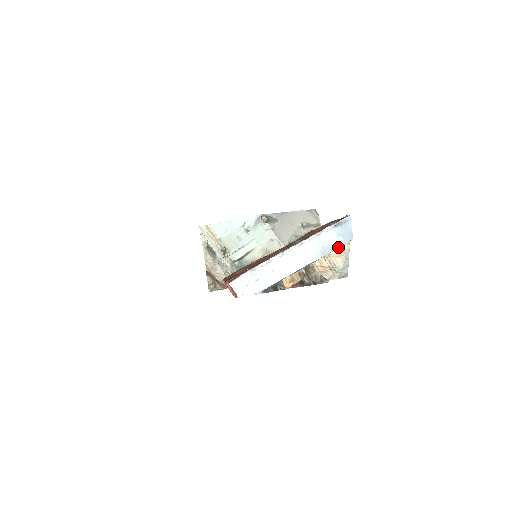
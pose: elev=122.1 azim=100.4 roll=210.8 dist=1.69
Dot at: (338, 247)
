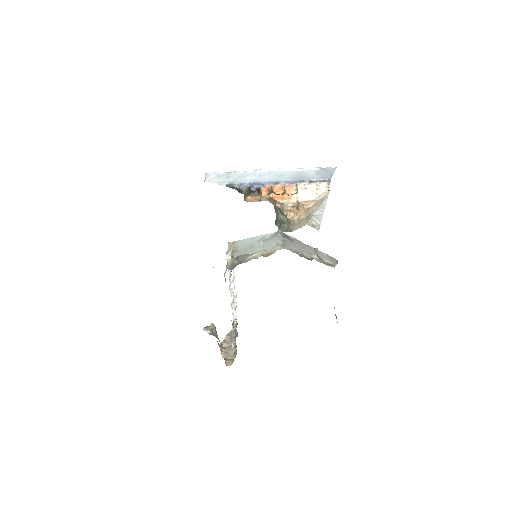
Dot at: (313, 180)
